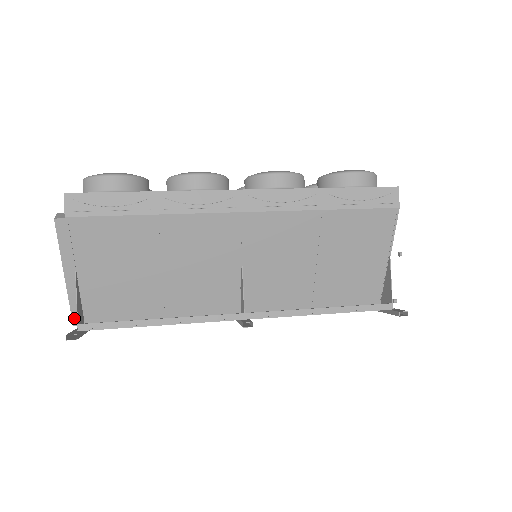
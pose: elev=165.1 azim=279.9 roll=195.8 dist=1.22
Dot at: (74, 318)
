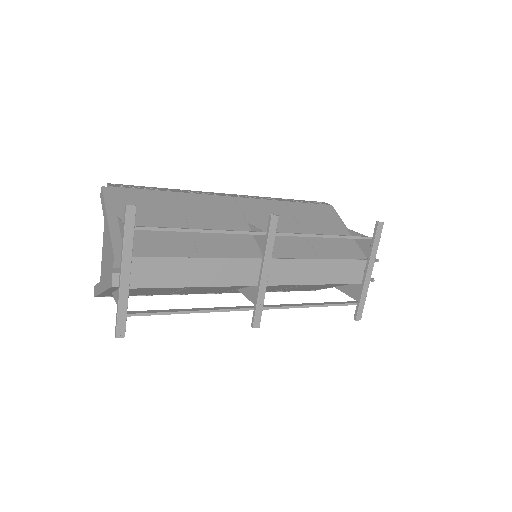
Dot at: (115, 252)
